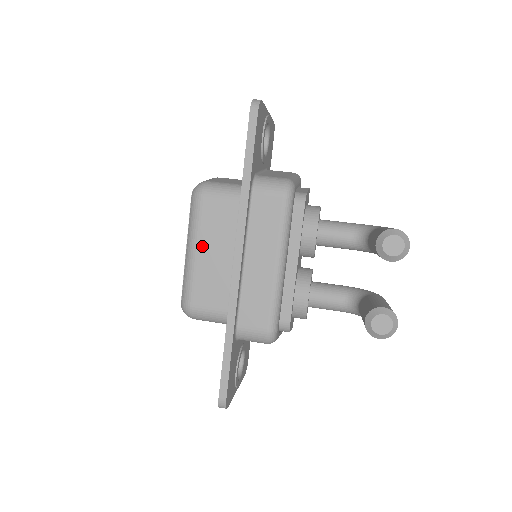
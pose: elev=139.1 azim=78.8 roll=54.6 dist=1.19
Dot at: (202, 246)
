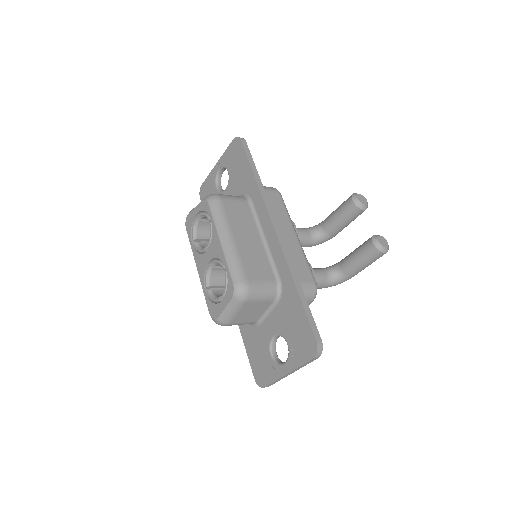
Dot at: (236, 233)
